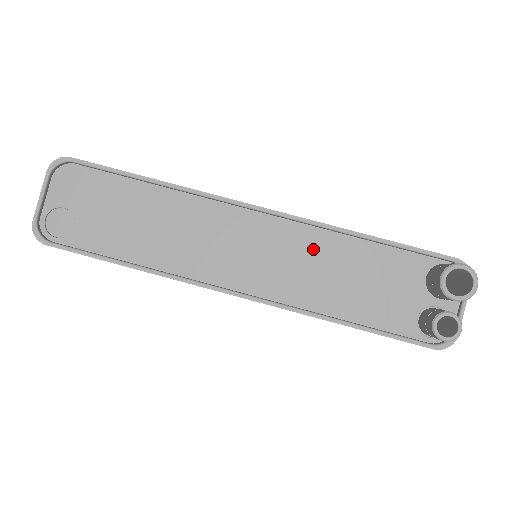
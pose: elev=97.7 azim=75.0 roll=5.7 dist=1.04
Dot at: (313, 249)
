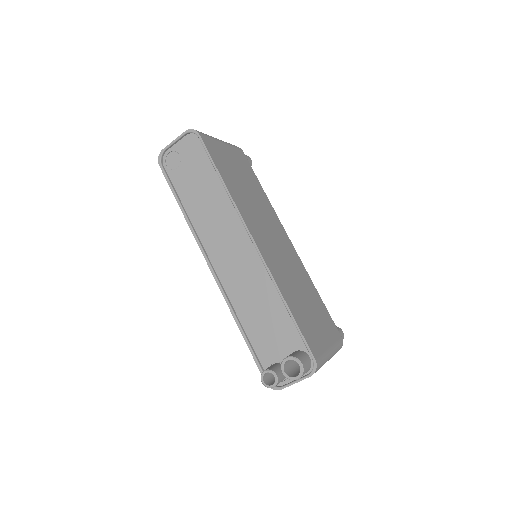
Dot at: (260, 284)
